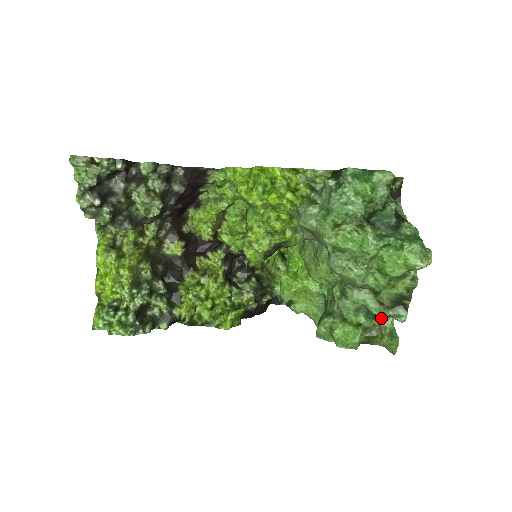
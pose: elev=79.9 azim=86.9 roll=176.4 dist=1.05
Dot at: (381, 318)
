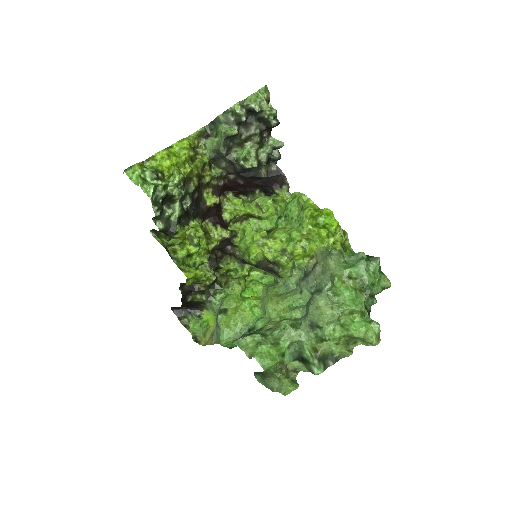
Dot at: (294, 366)
